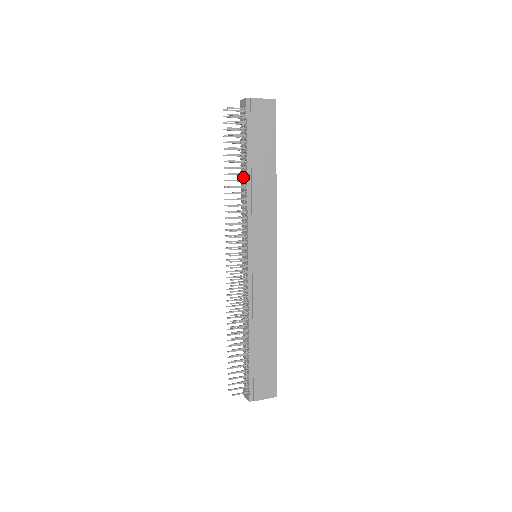
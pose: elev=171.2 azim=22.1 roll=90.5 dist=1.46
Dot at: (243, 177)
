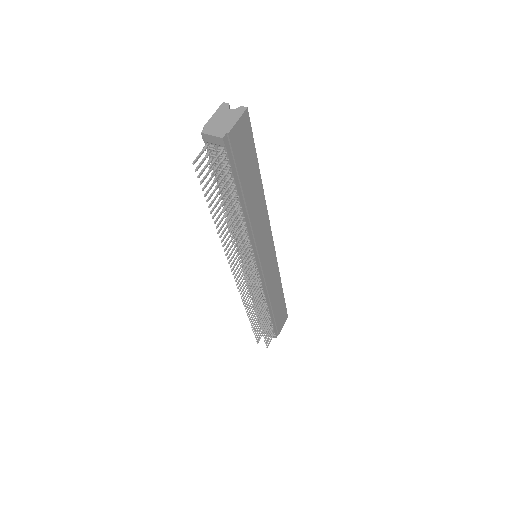
Dot at: occluded
